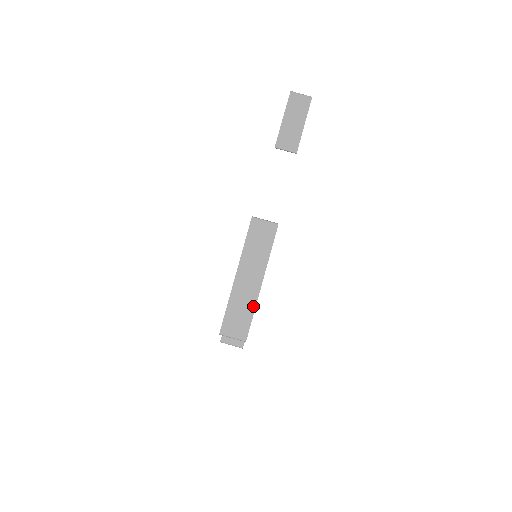
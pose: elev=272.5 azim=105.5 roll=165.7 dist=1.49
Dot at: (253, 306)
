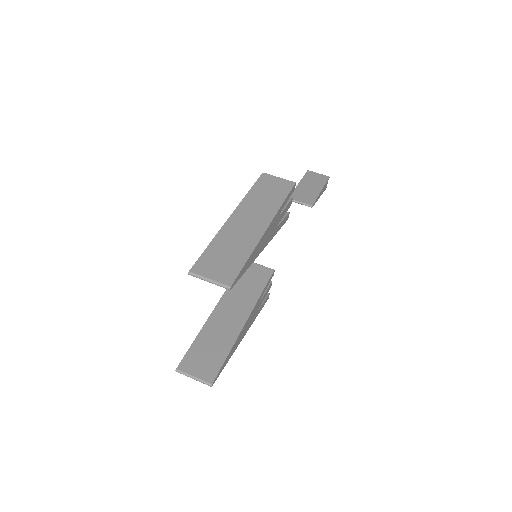
Dot at: (250, 249)
